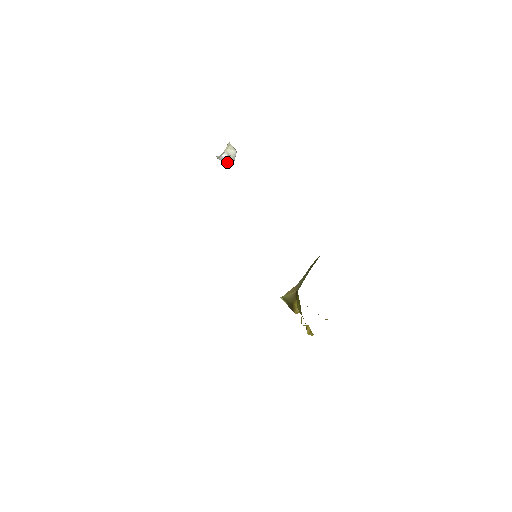
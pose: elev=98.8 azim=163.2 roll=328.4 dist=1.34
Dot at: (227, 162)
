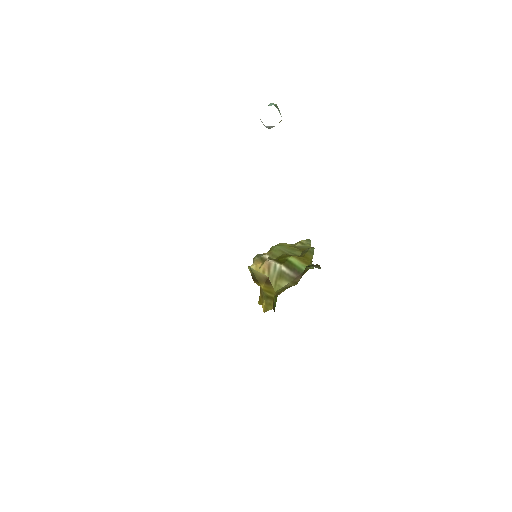
Dot at: occluded
